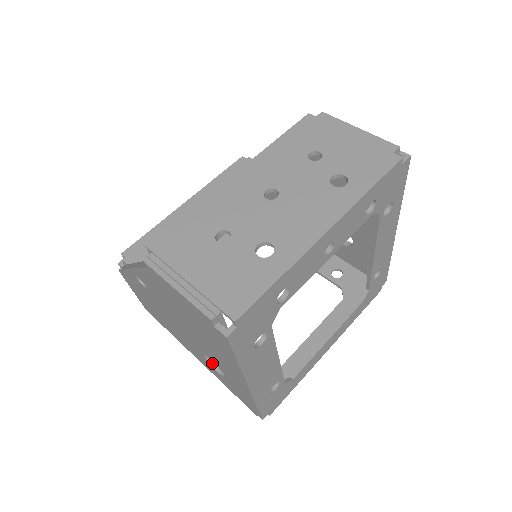
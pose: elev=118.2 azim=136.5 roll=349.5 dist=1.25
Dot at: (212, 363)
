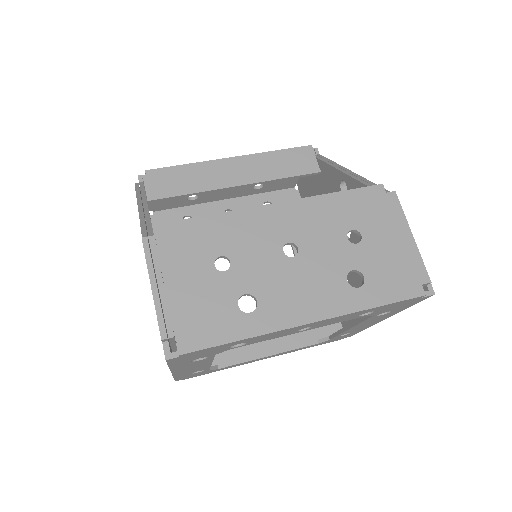
Dot at: occluded
